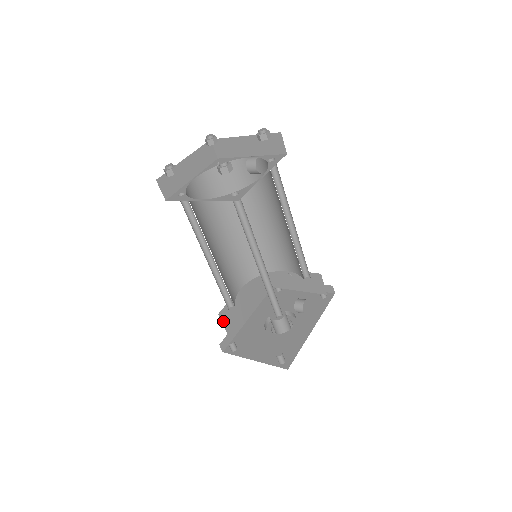
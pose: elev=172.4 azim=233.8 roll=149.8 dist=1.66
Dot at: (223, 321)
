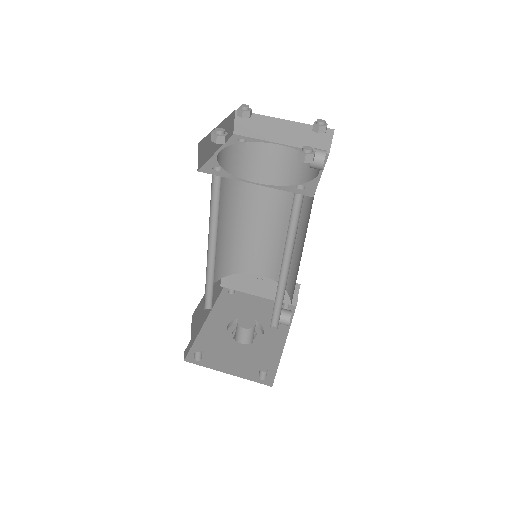
Dot at: (192, 324)
